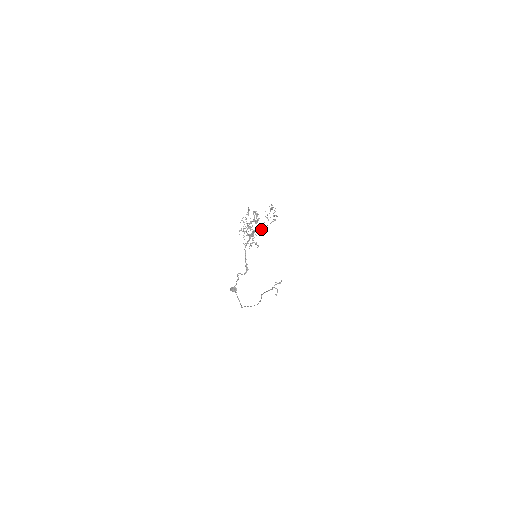
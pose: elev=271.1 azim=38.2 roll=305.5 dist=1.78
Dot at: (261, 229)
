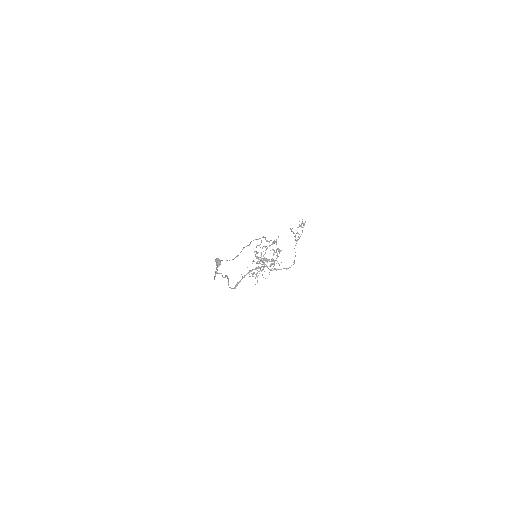
Dot at: (271, 270)
